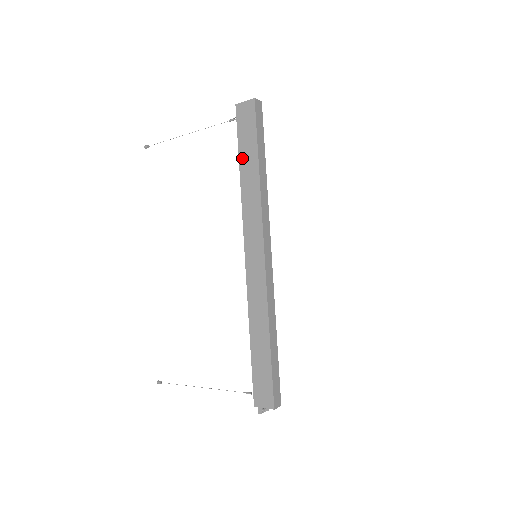
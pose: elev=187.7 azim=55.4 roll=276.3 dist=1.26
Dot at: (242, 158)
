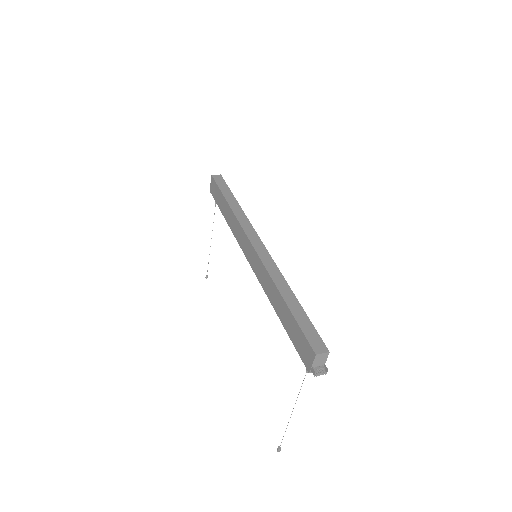
Dot at: (222, 211)
